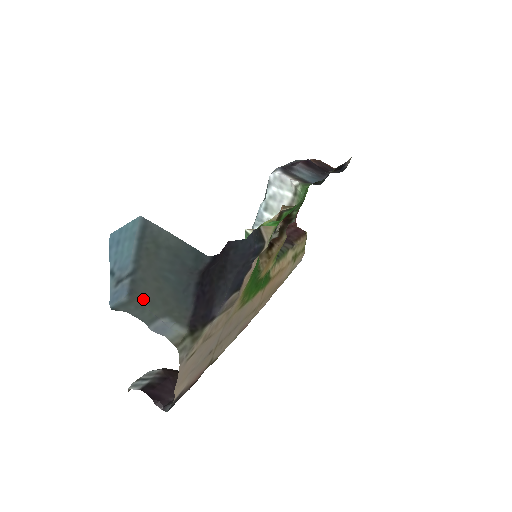
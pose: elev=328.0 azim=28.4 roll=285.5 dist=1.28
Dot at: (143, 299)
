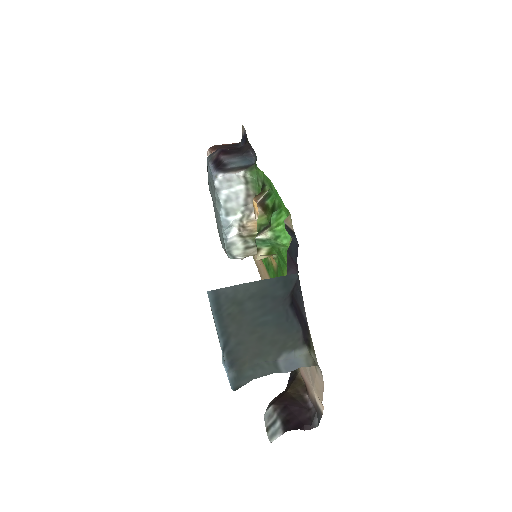
Dot at: (250, 359)
